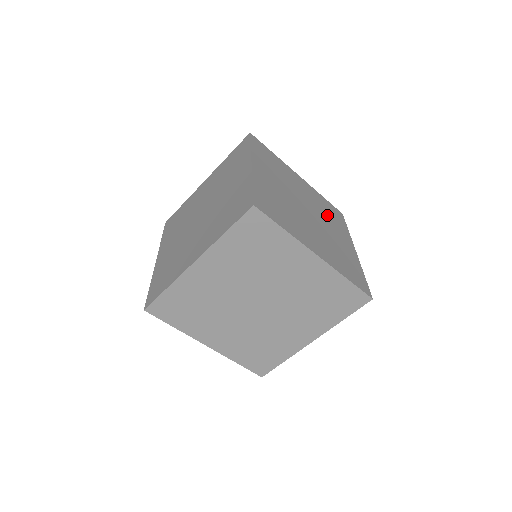
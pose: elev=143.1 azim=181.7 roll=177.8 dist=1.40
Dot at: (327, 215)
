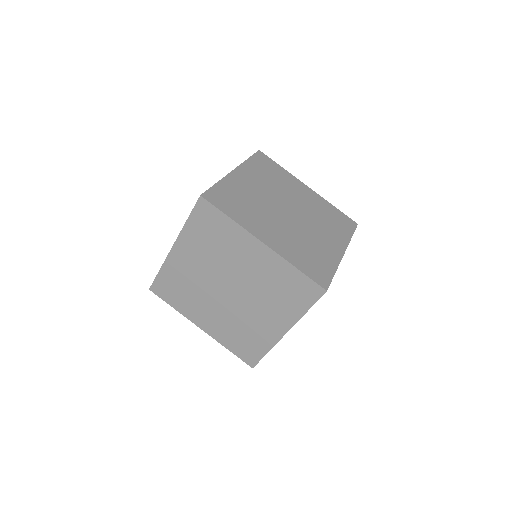
Dot at: (277, 183)
